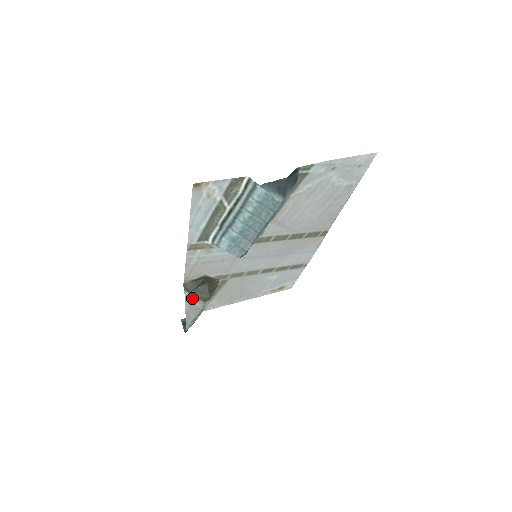
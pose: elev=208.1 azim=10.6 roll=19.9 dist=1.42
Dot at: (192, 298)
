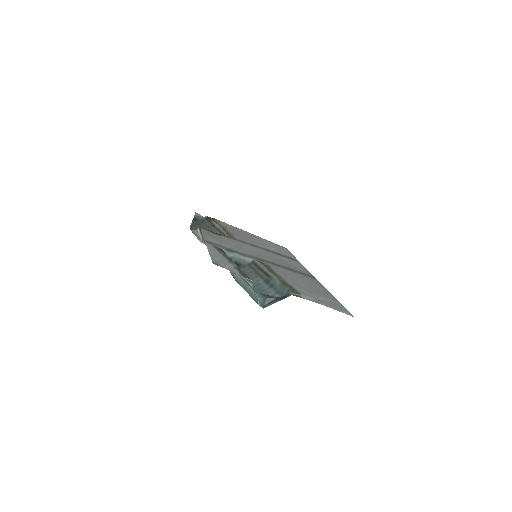
Dot at: (200, 235)
